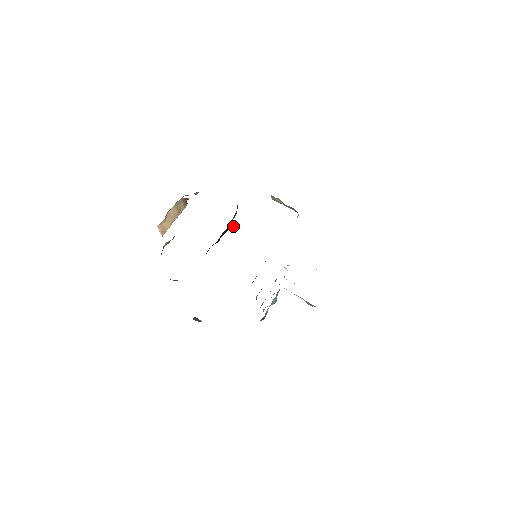
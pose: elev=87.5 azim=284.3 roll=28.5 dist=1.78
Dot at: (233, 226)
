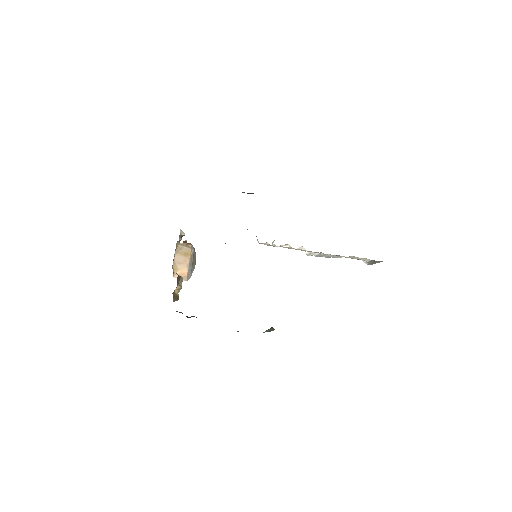
Dot at: occluded
